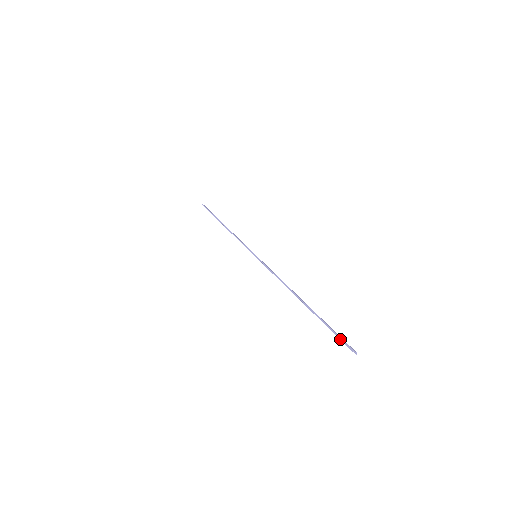
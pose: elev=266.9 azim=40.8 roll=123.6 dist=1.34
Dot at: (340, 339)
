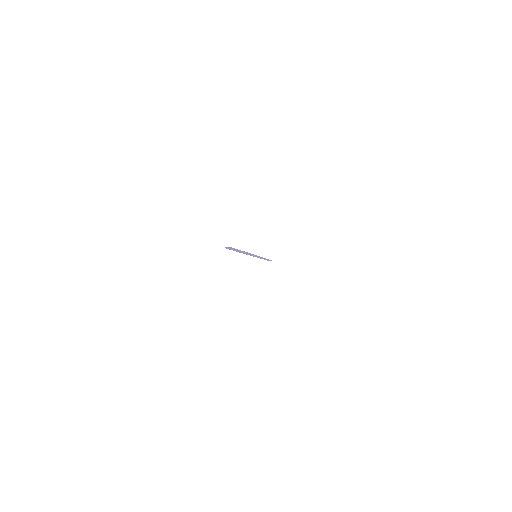
Dot at: occluded
